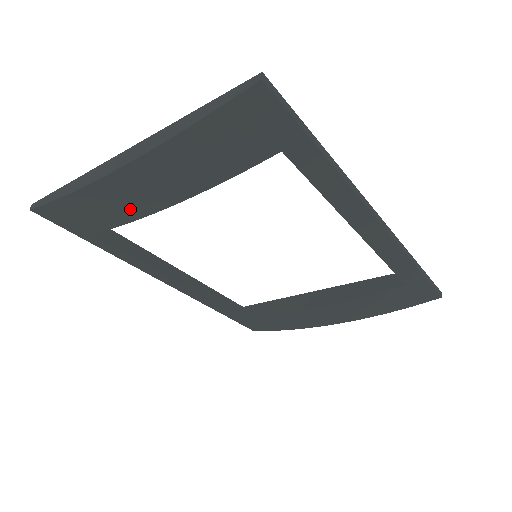
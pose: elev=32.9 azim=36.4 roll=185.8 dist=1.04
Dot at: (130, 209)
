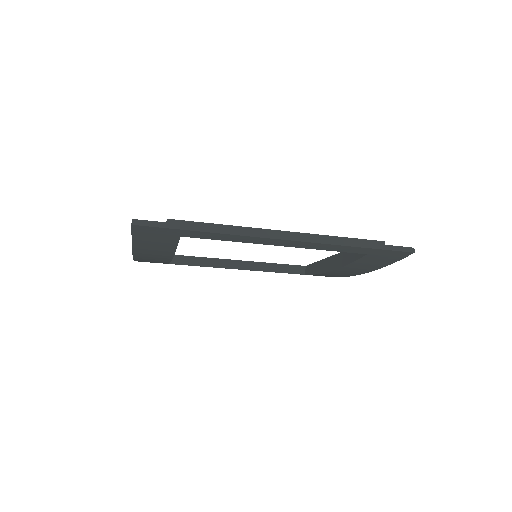
Dot at: (161, 260)
